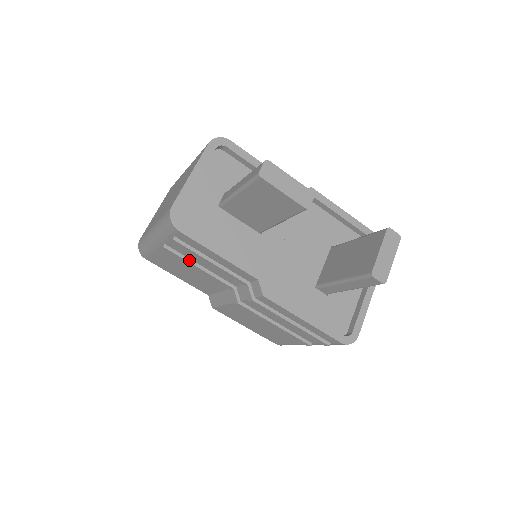
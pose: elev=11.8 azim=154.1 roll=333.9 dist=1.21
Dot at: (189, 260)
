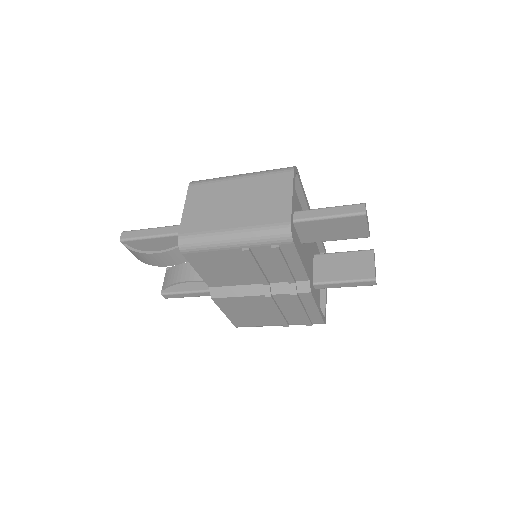
Dot at: (257, 262)
